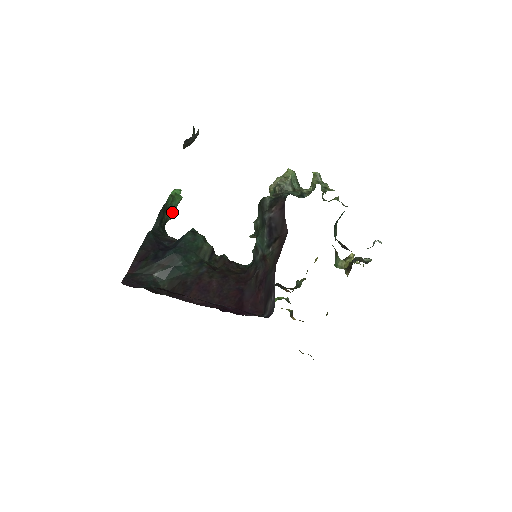
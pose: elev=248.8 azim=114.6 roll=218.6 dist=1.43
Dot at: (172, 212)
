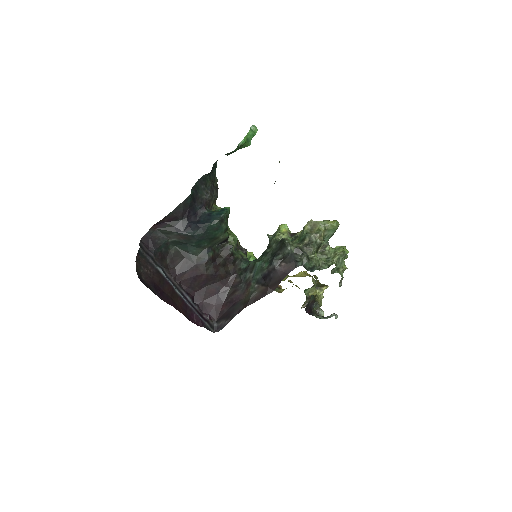
Dot at: (233, 152)
